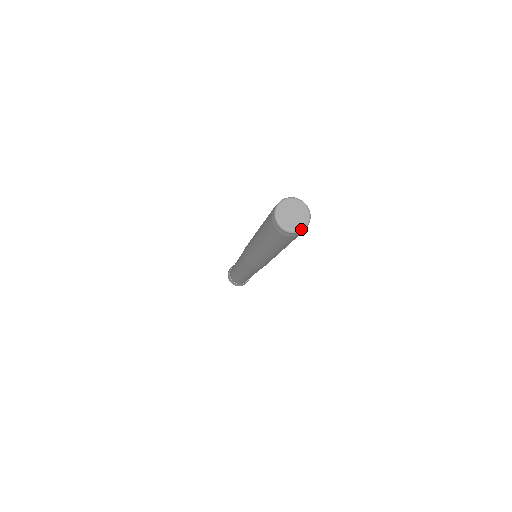
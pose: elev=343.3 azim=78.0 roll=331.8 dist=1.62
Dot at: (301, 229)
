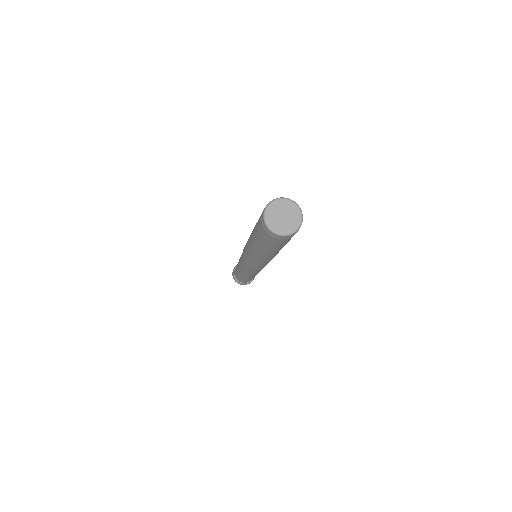
Dot at: (292, 232)
